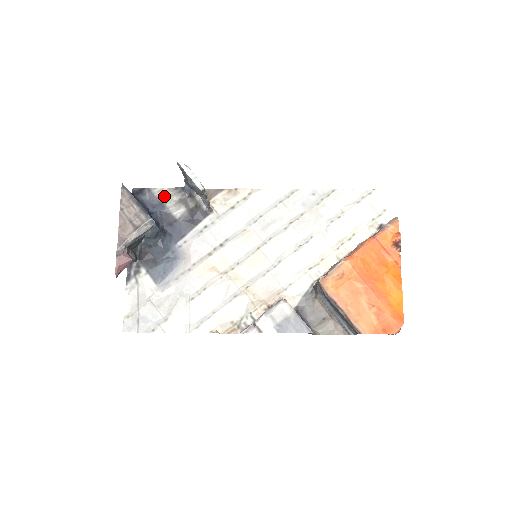
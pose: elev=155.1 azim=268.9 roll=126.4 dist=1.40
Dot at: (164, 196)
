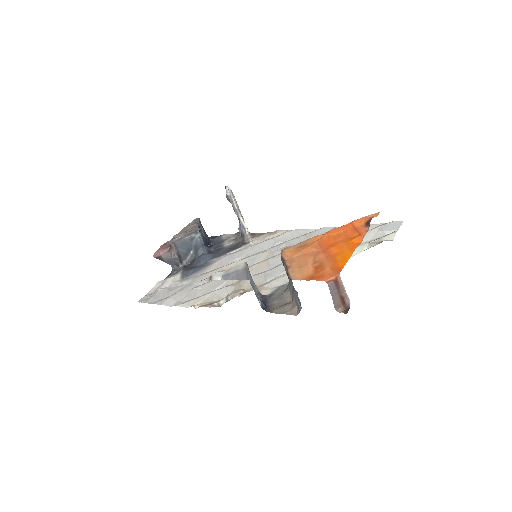
Dot at: (227, 238)
